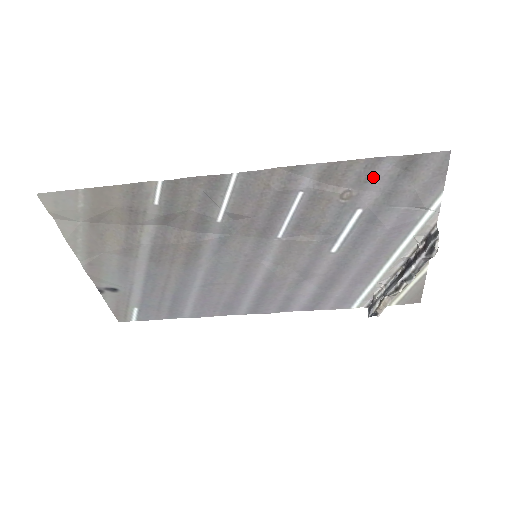
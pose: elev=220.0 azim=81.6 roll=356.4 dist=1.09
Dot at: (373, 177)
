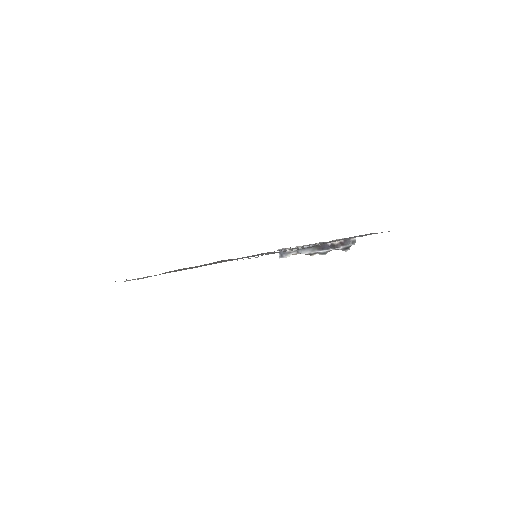
Dot at: occluded
